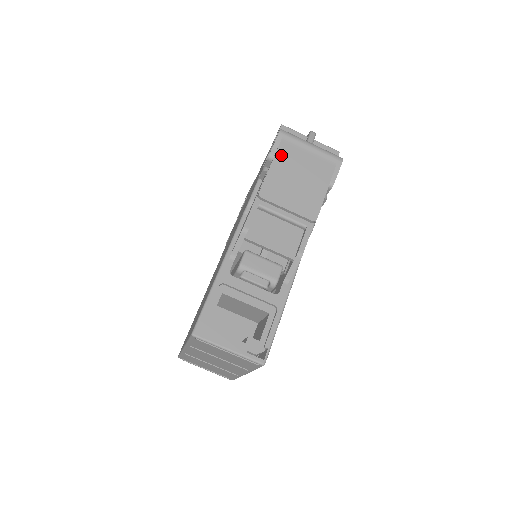
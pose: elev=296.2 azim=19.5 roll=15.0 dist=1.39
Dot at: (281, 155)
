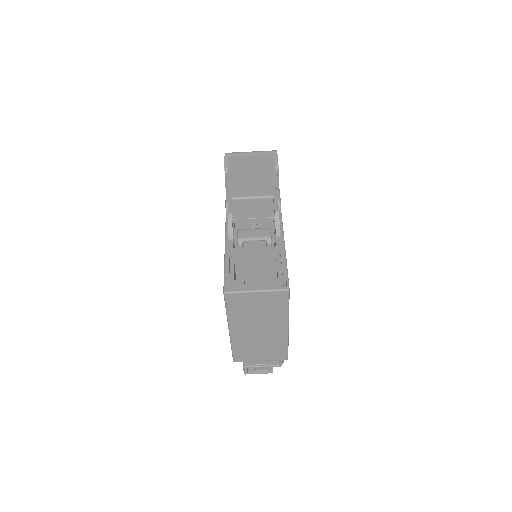
Dot at: (232, 164)
